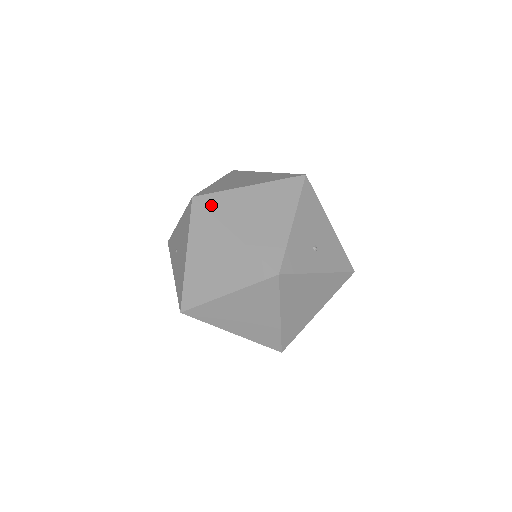
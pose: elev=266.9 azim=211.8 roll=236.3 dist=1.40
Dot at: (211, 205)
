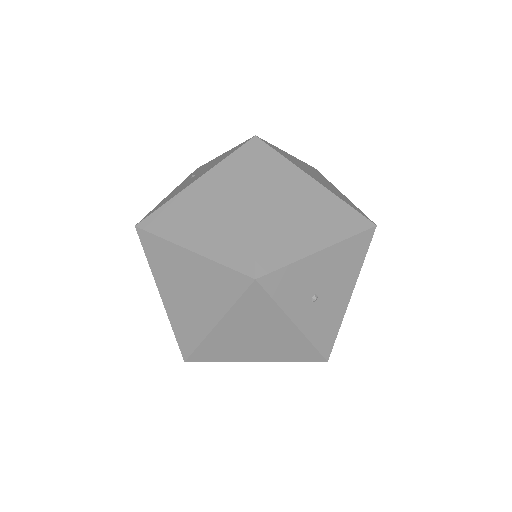
Dot at: (264, 159)
